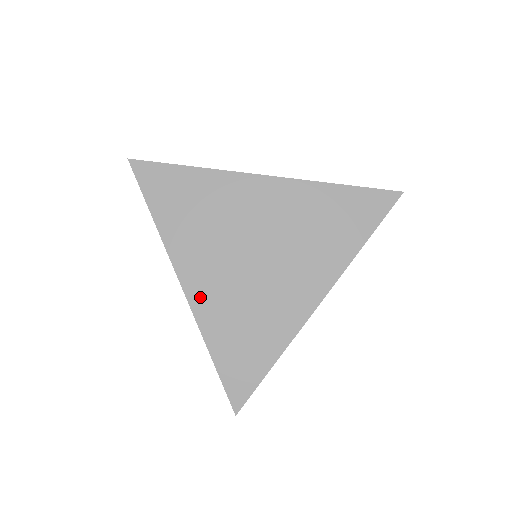
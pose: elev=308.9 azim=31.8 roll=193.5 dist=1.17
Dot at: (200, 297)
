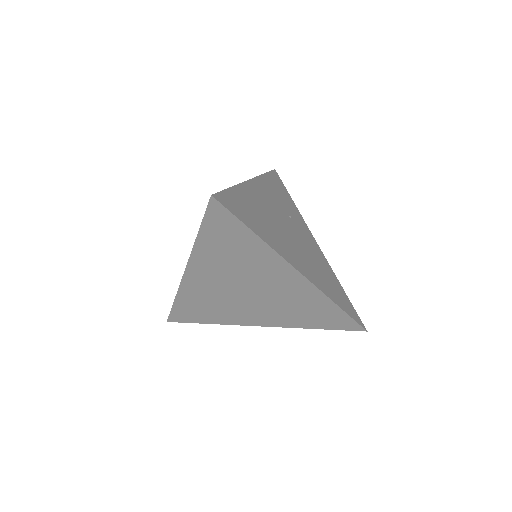
Dot at: (271, 322)
